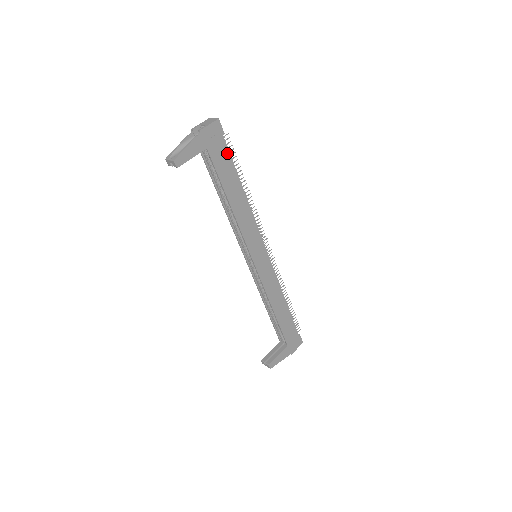
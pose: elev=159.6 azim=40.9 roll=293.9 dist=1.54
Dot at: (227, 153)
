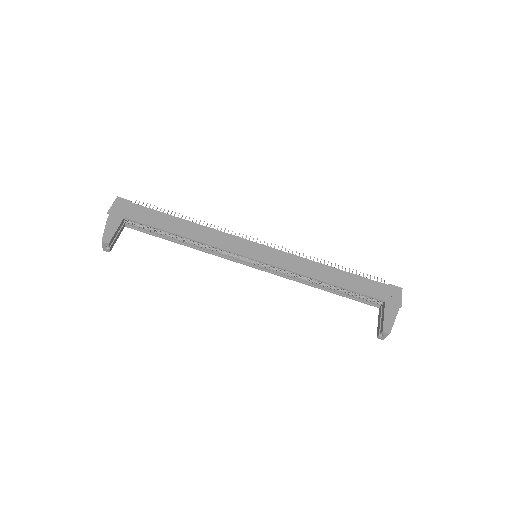
Dot at: (145, 209)
